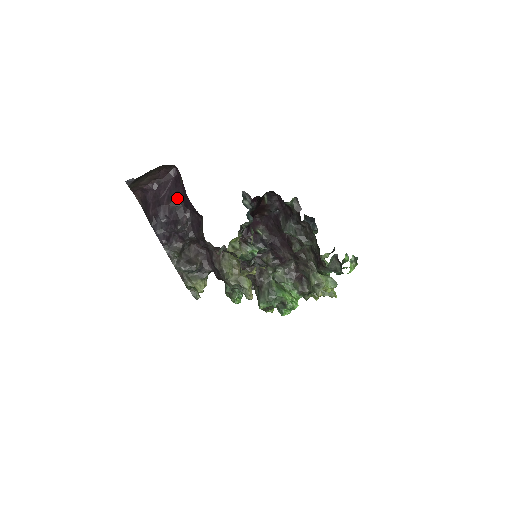
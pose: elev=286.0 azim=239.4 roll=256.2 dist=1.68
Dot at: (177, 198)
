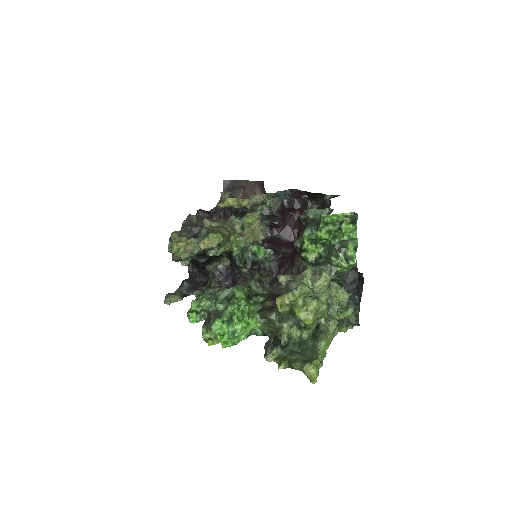
Dot at: occluded
